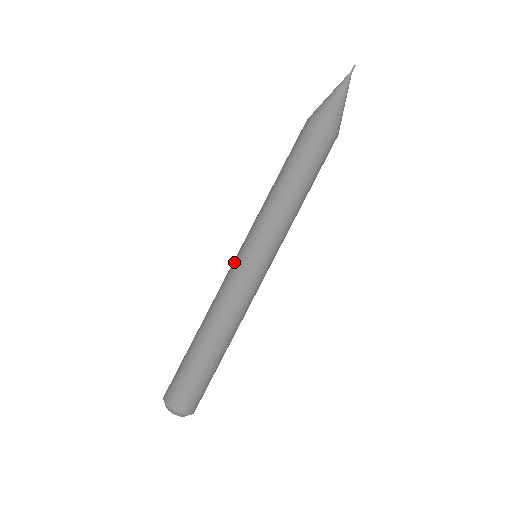
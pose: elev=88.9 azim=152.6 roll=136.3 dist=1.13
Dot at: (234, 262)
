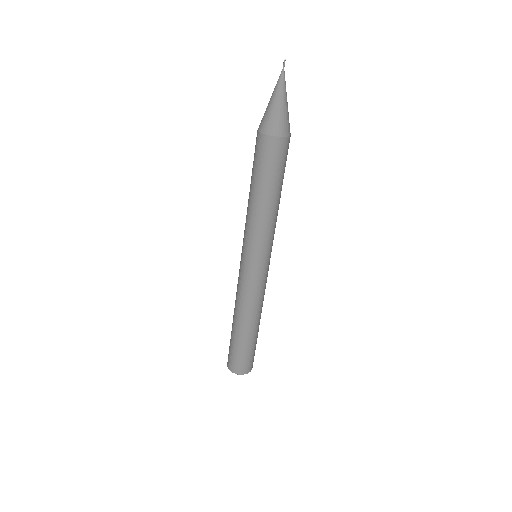
Dot at: (251, 274)
